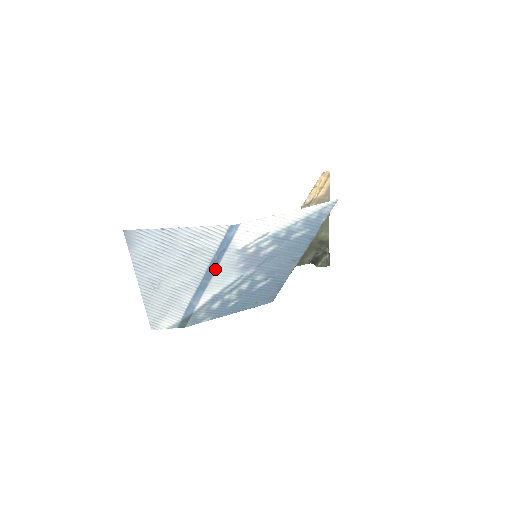
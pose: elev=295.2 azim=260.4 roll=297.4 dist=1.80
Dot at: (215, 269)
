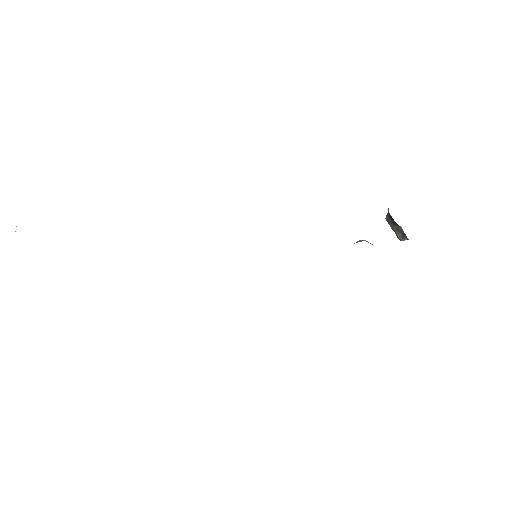
Dot at: occluded
